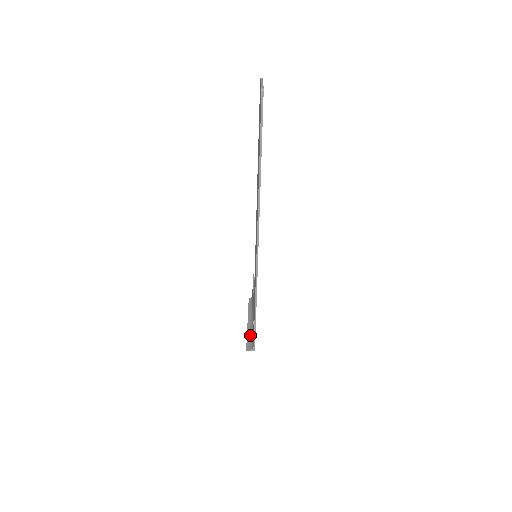
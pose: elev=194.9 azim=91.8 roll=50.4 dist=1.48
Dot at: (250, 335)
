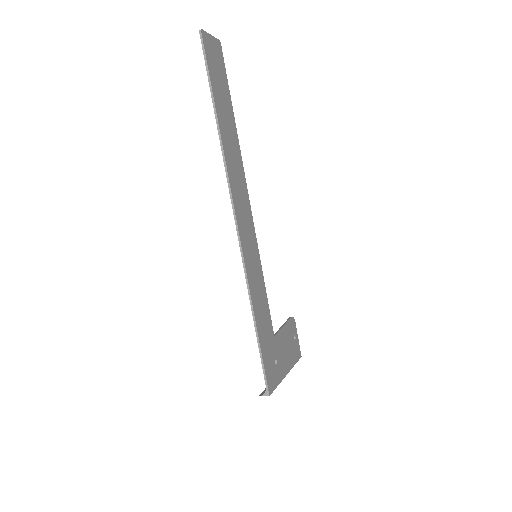
Dot at: occluded
